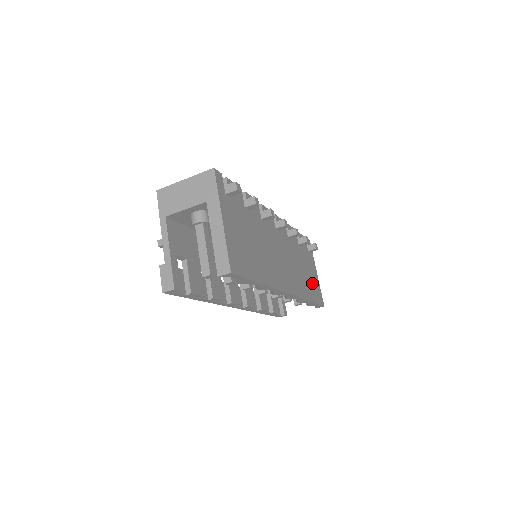
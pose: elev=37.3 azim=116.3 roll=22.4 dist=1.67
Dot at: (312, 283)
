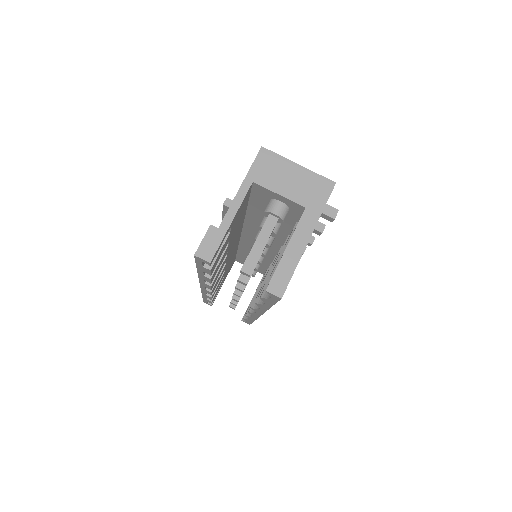
Dot at: occluded
